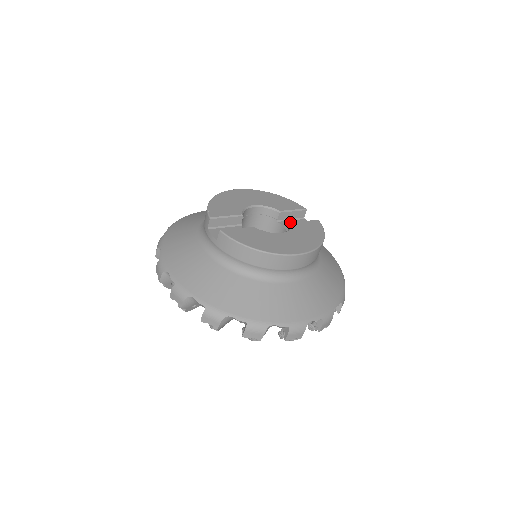
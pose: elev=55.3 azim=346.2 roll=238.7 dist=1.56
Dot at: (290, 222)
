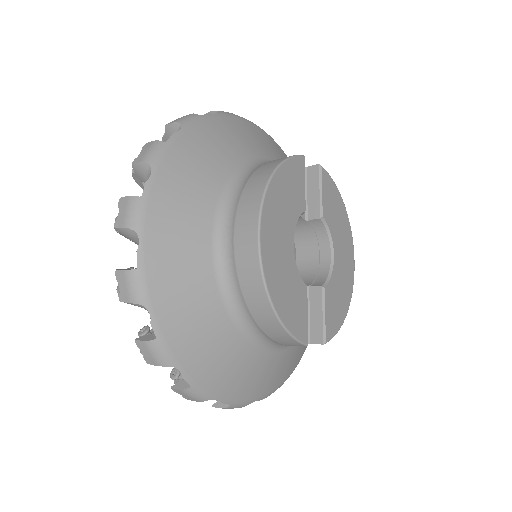
Dot at: occluded
